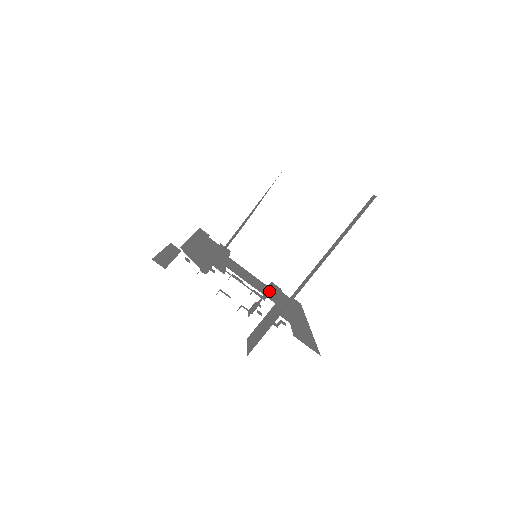
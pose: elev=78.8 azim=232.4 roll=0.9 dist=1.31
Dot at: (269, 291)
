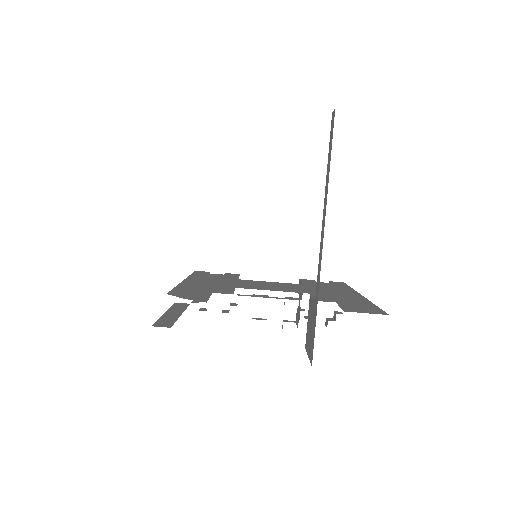
Dot at: (298, 287)
